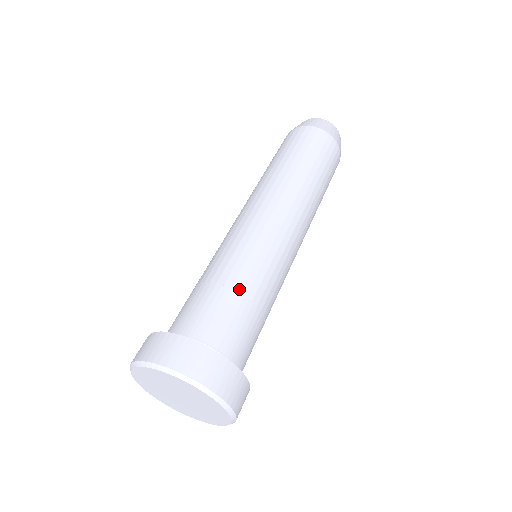
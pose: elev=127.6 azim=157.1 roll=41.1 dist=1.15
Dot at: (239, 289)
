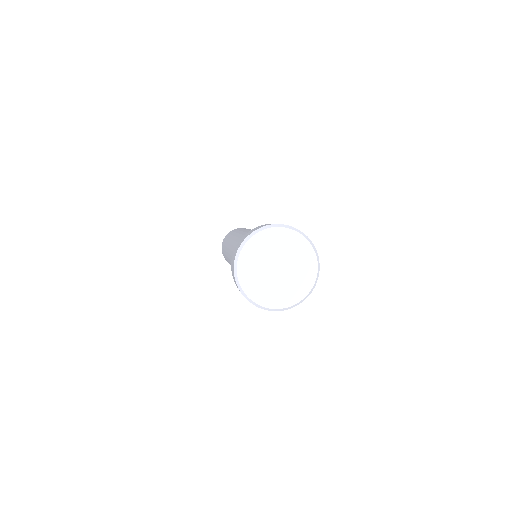
Dot at: occluded
